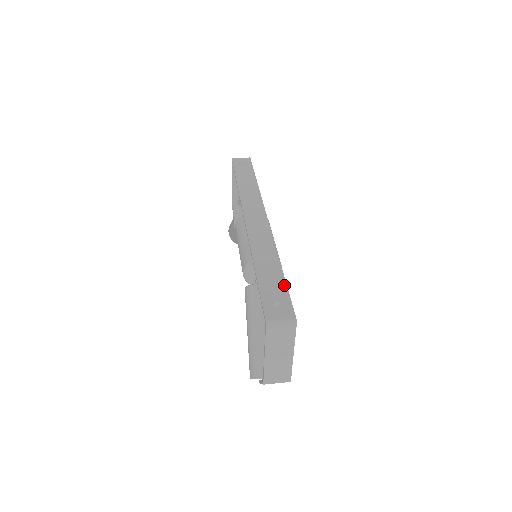
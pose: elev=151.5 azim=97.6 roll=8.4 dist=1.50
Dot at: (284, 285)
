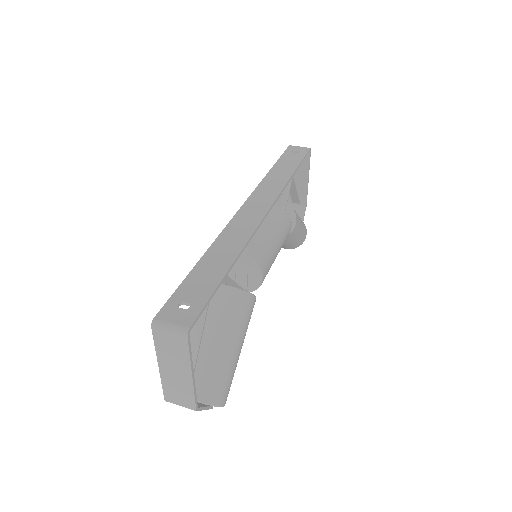
Dot at: (213, 287)
